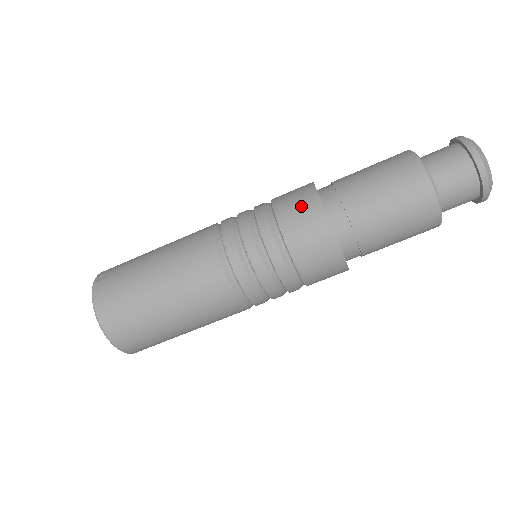
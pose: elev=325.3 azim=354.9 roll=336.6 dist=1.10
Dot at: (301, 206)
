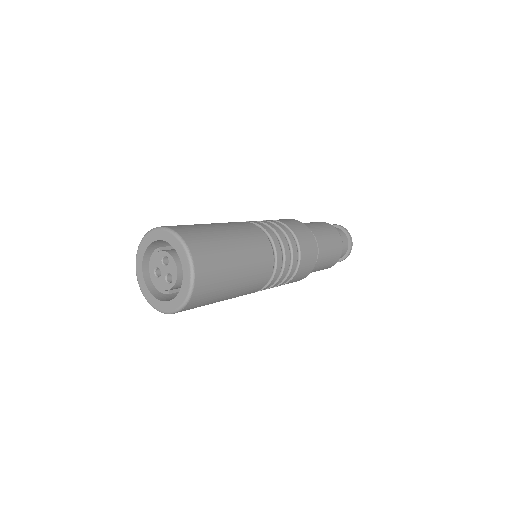
Dot at: (285, 219)
